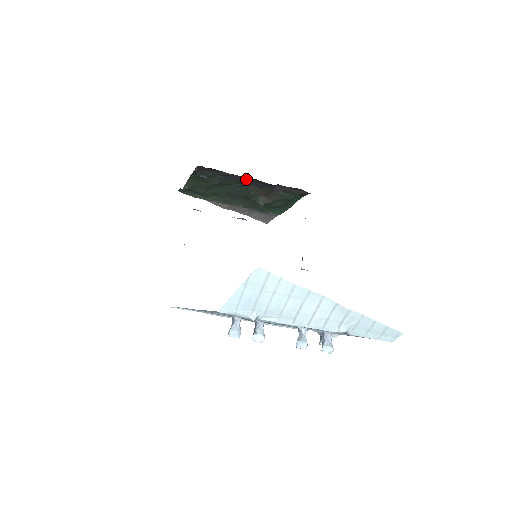
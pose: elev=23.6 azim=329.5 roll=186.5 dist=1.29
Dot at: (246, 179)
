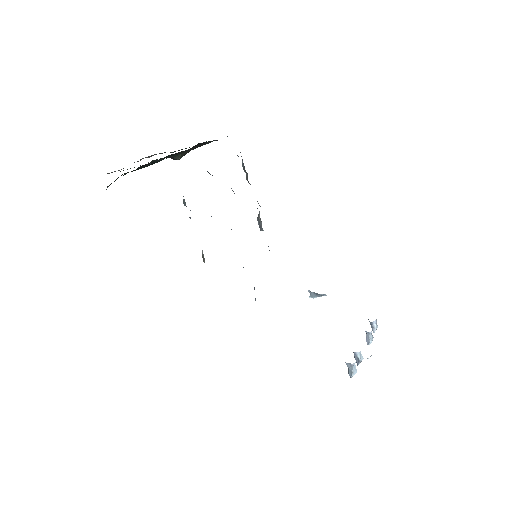
Dot at: occluded
